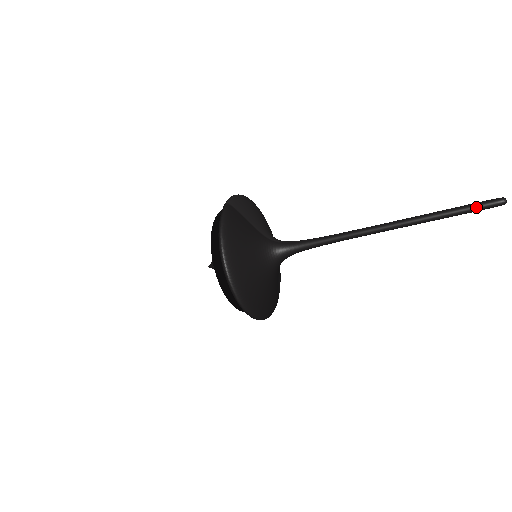
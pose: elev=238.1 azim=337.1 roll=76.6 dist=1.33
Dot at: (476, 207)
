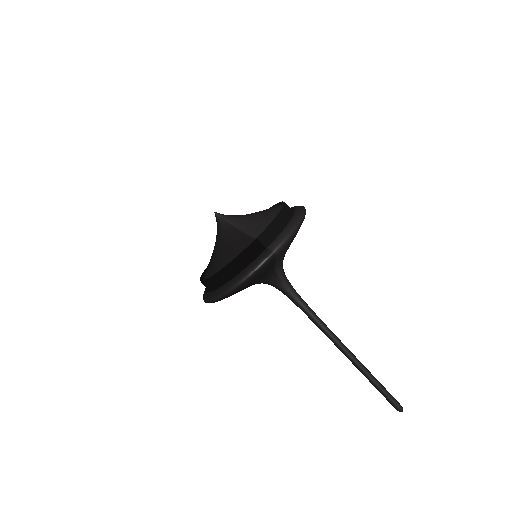
Dot at: (388, 399)
